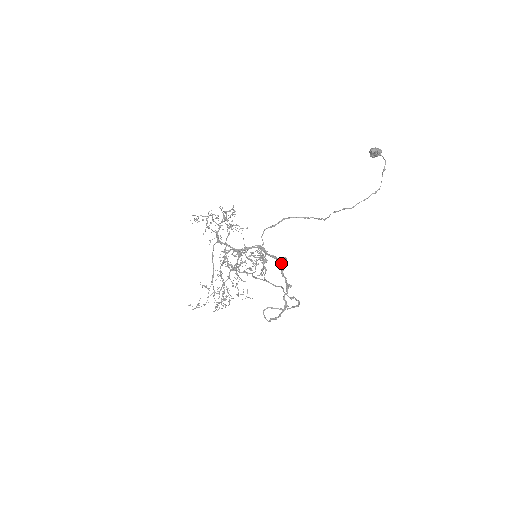
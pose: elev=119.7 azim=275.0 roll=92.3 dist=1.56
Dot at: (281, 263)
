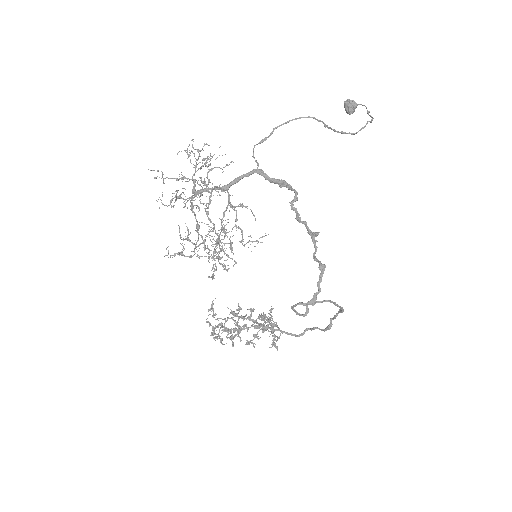
Dot at: (291, 204)
